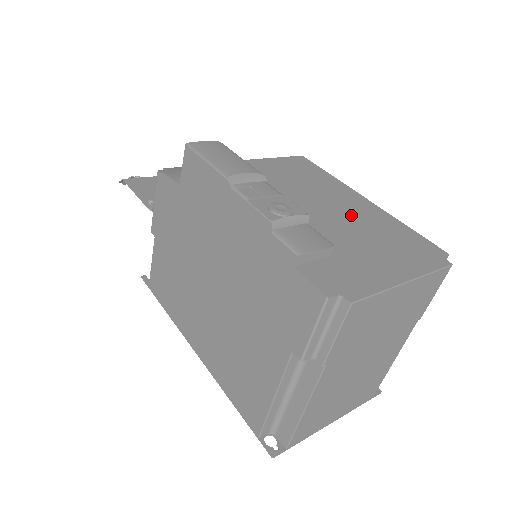
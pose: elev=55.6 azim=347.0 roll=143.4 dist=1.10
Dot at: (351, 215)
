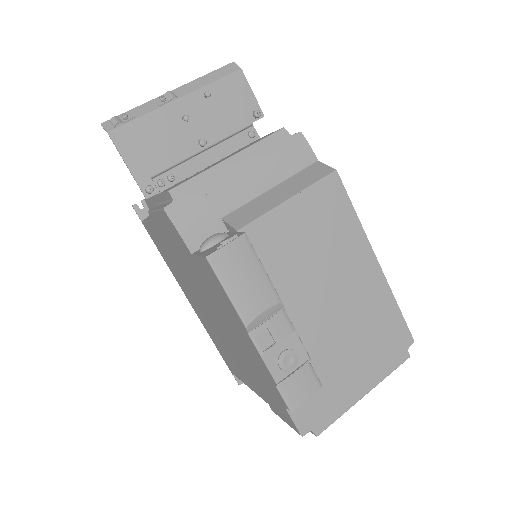
Dot at: (353, 304)
